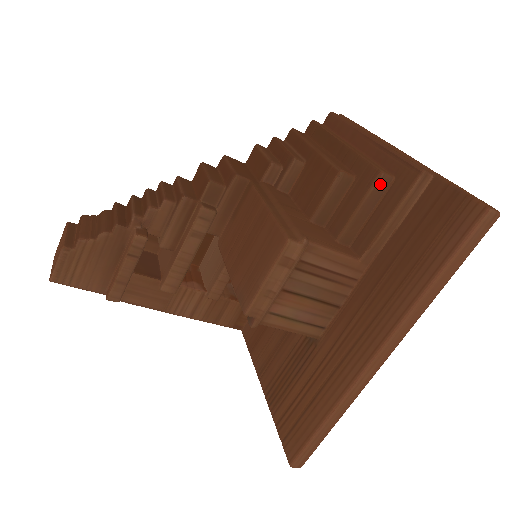
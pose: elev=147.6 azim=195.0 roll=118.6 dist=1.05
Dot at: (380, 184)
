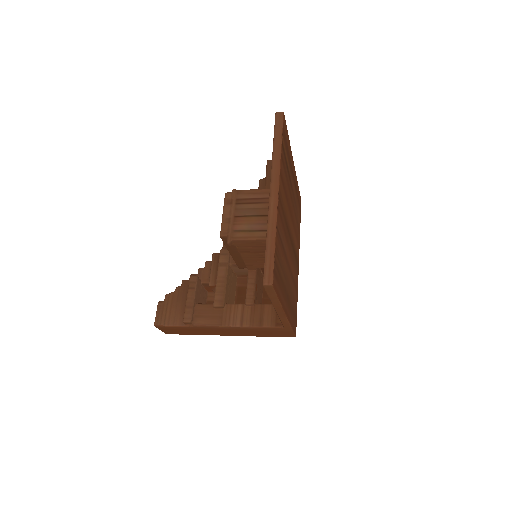
Dot at: (269, 164)
